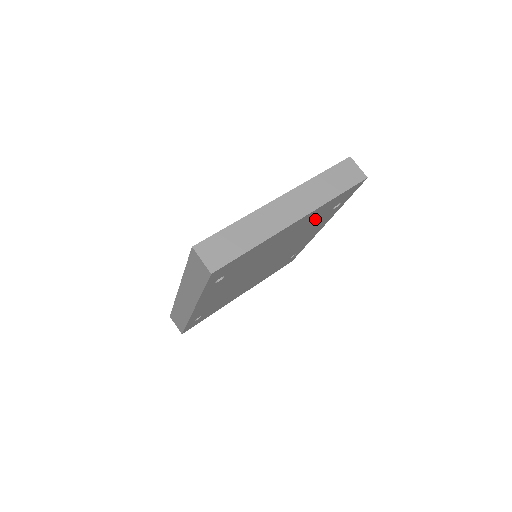
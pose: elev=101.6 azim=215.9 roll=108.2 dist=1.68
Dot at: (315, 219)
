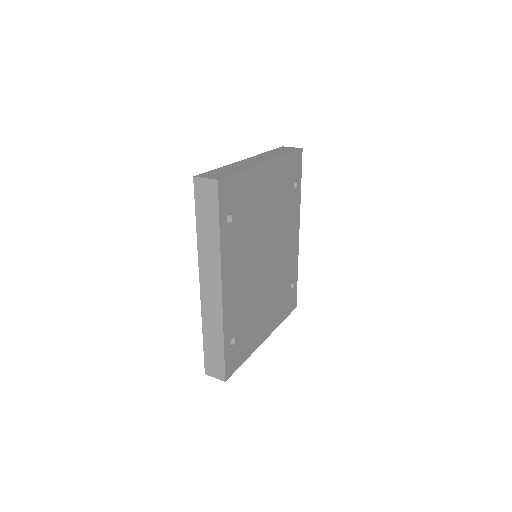
Dot at: (284, 190)
